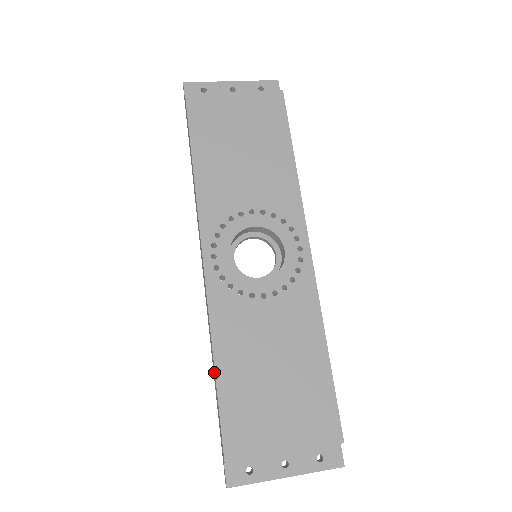
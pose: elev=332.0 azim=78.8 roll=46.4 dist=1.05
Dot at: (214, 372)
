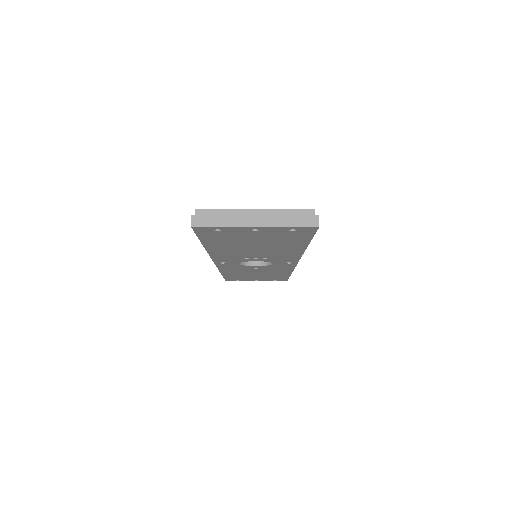
Dot at: occluded
